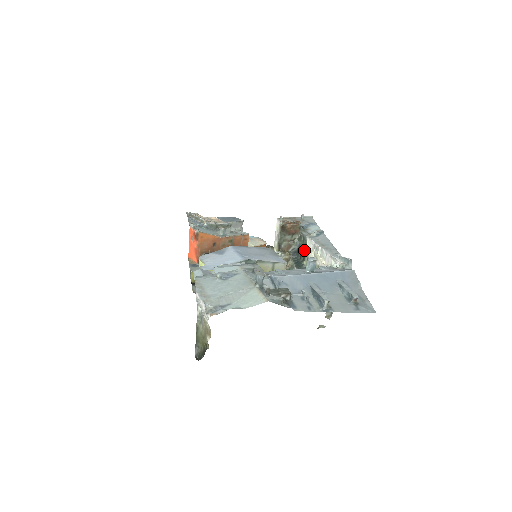
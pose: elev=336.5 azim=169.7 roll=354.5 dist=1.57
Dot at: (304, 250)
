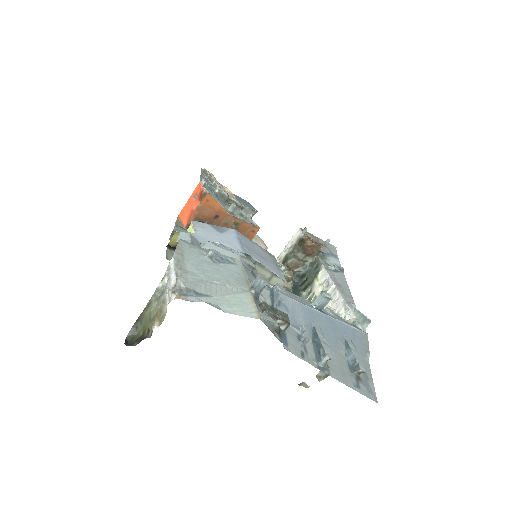
Dot at: (311, 279)
